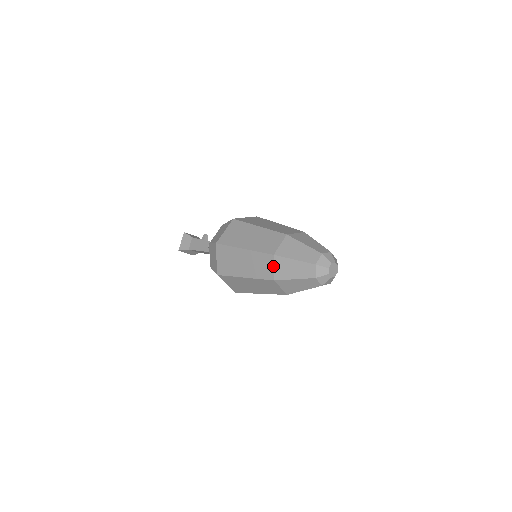
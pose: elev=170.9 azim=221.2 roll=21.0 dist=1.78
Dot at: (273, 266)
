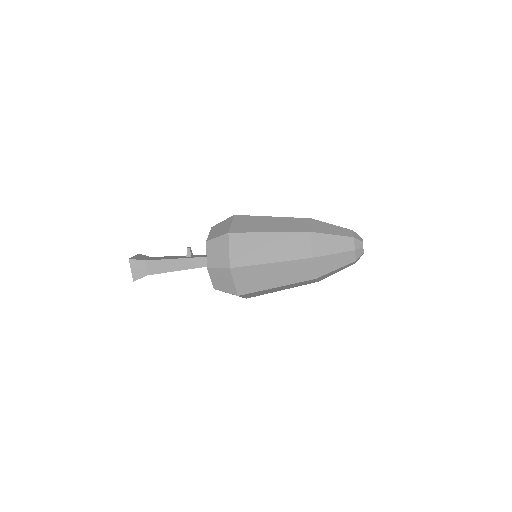
Dot at: (310, 224)
